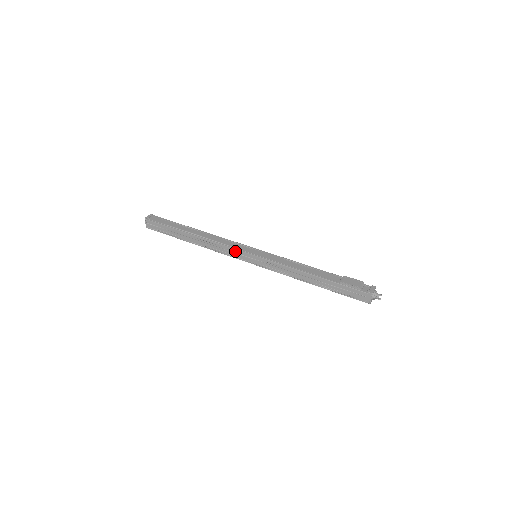
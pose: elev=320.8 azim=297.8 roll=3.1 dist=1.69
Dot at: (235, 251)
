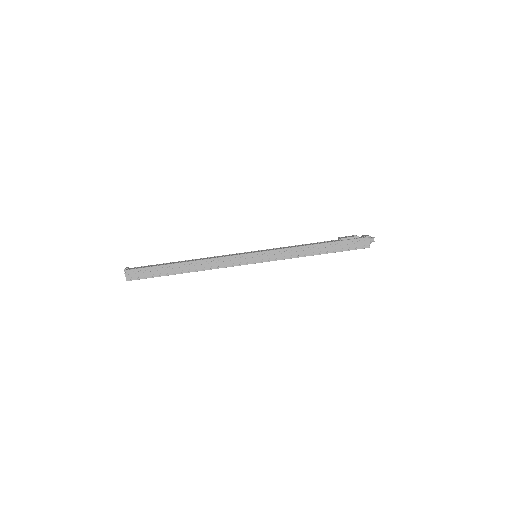
Dot at: (236, 257)
